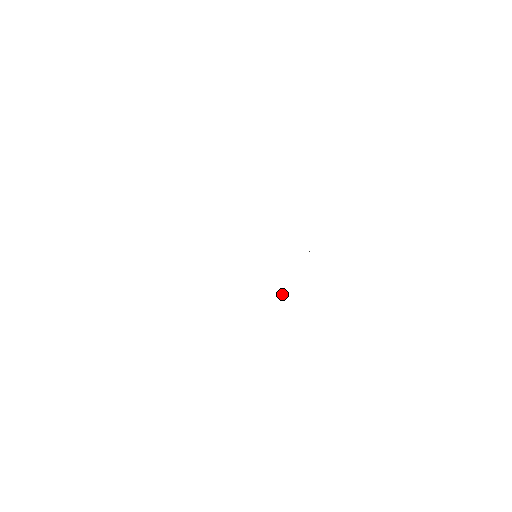
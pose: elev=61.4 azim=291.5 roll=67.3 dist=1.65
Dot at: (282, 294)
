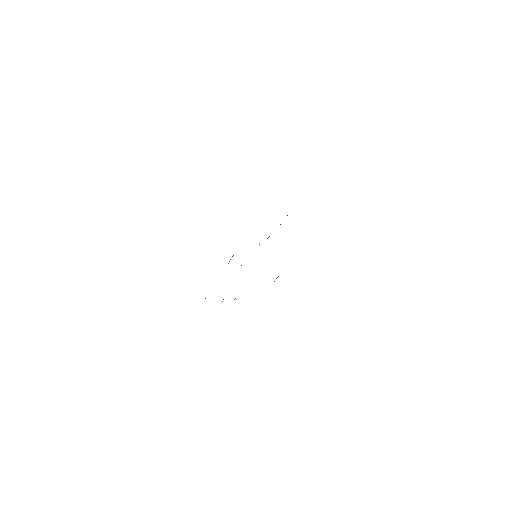
Dot at: occluded
